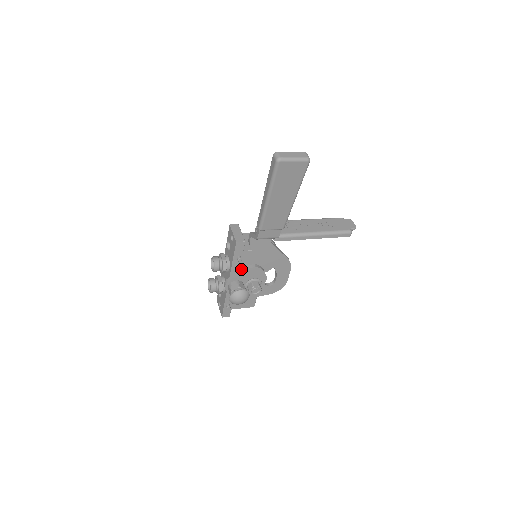
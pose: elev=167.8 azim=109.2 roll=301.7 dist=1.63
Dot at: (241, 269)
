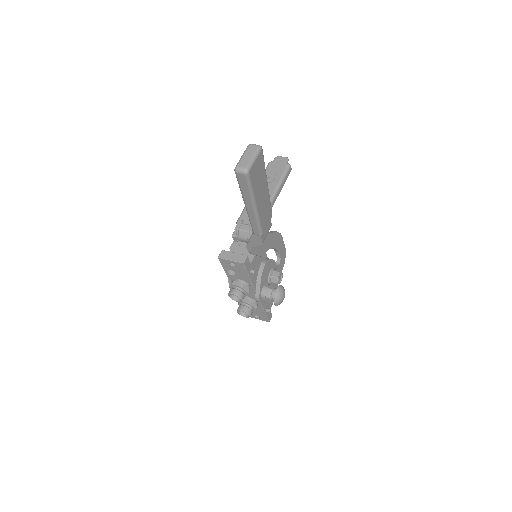
Dot at: (258, 277)
